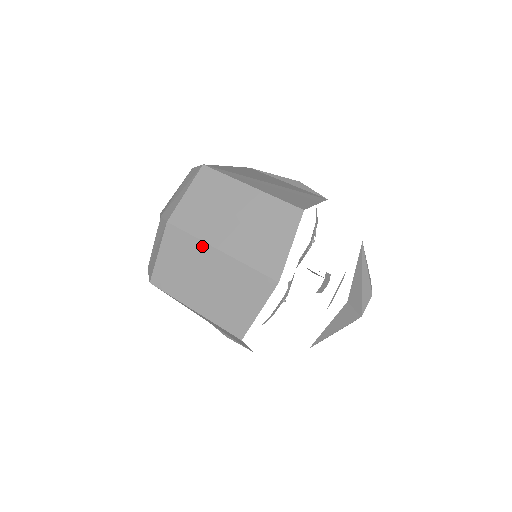
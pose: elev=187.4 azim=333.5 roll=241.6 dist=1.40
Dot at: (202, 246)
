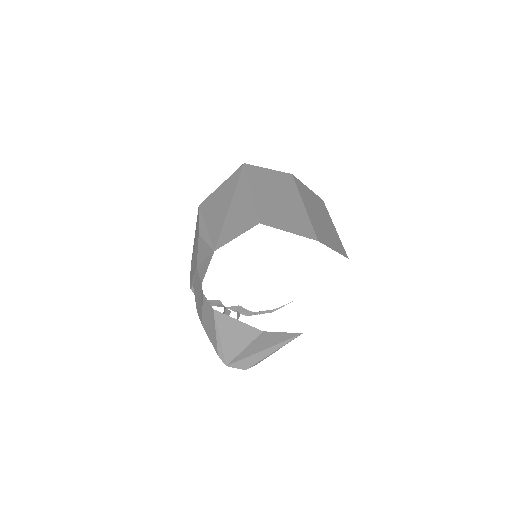
Dot at: (297, 195)
